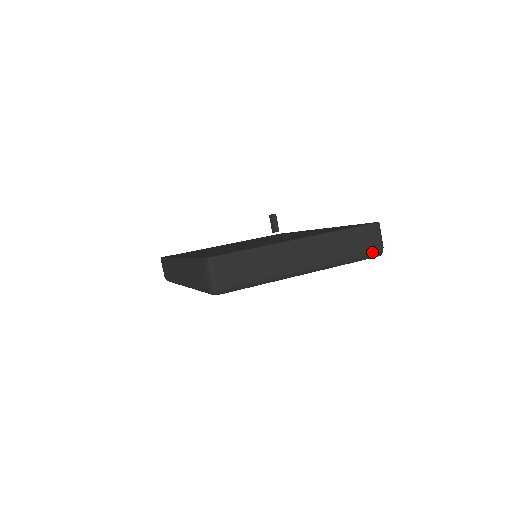
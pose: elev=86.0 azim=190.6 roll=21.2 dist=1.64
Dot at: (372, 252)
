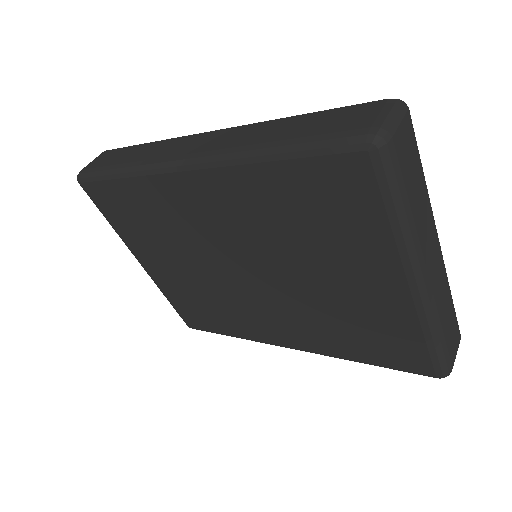
Dot at: (448, 360)
